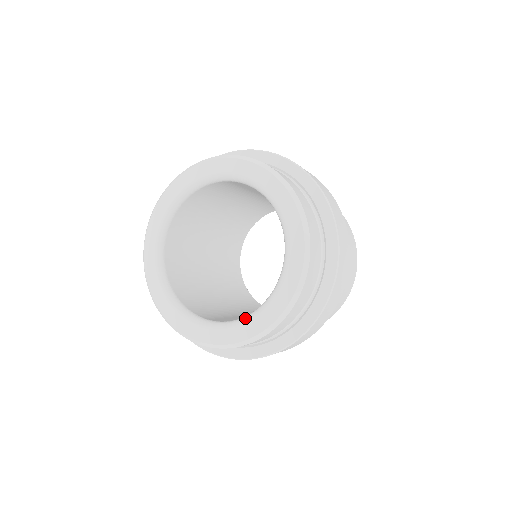
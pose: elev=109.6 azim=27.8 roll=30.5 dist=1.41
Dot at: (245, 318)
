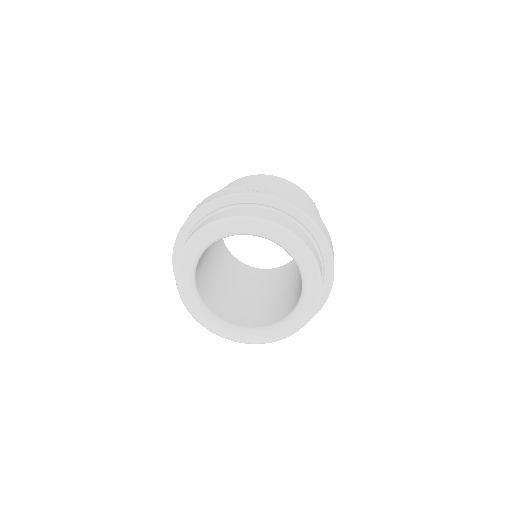
Dot at: (239, 330)
